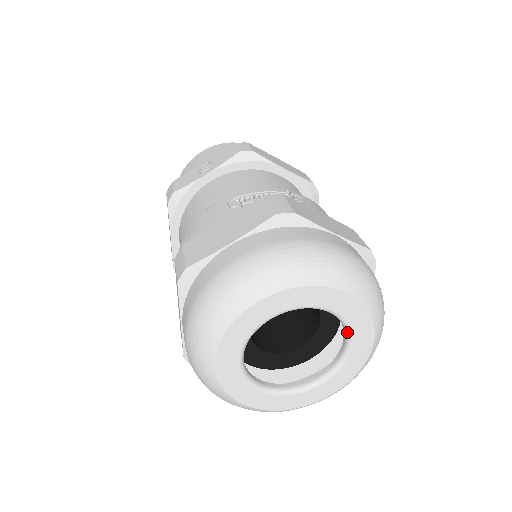
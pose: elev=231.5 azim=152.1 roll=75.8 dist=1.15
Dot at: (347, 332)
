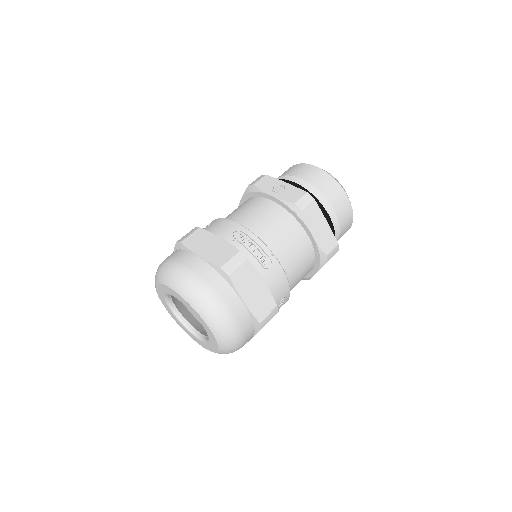
Dot at: (208, 336)
